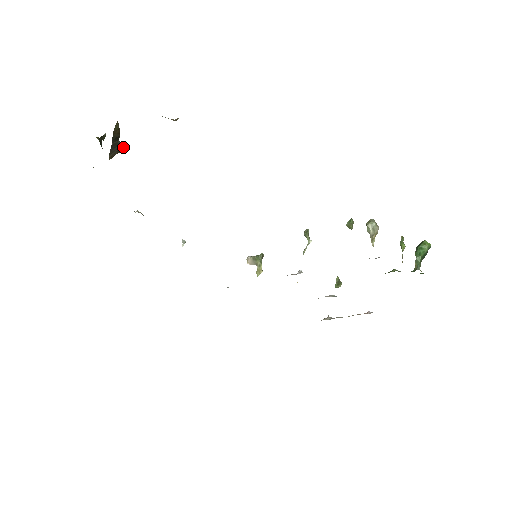
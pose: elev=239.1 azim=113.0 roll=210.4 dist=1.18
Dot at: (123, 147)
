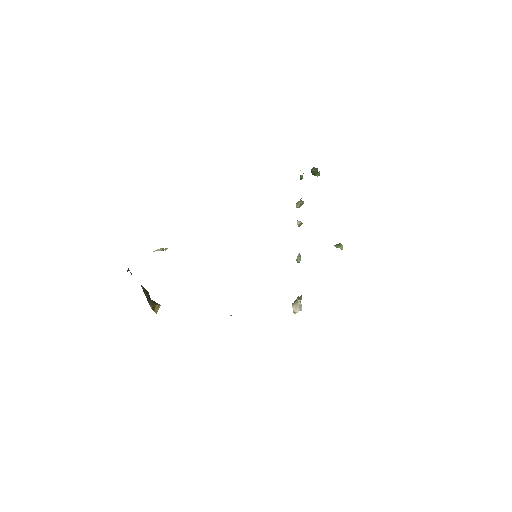
Dot at: (157, 304)
